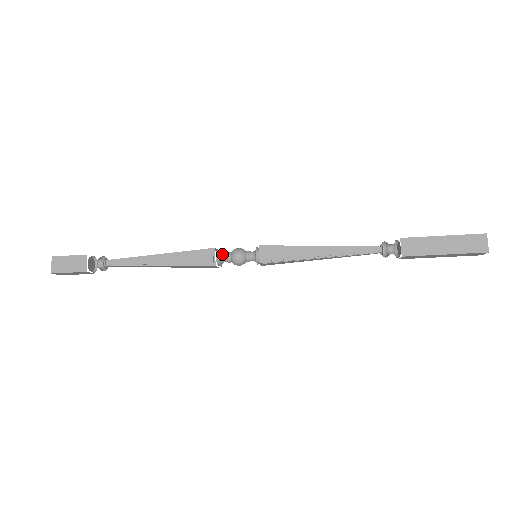
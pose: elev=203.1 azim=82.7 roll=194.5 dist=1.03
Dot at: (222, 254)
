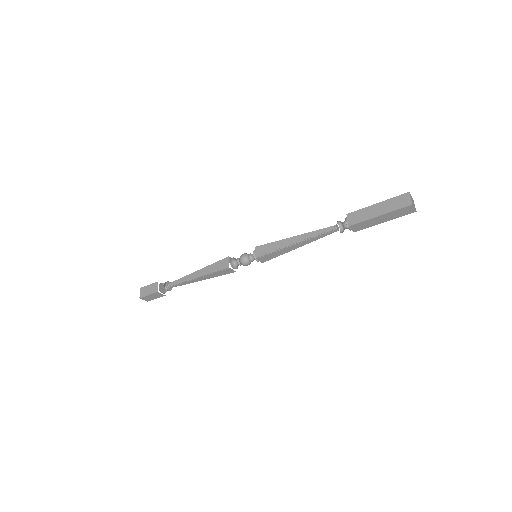
Dot at: (234, 260)
